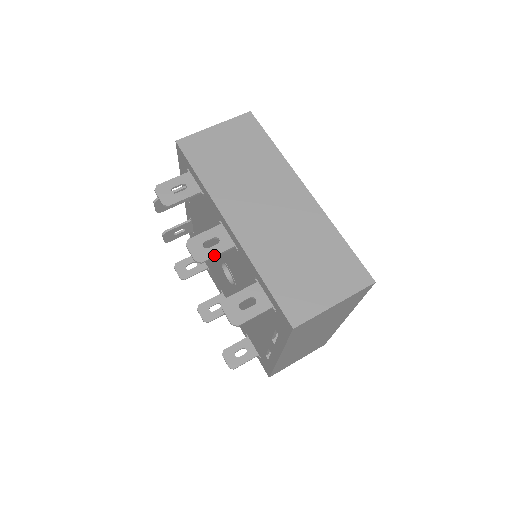
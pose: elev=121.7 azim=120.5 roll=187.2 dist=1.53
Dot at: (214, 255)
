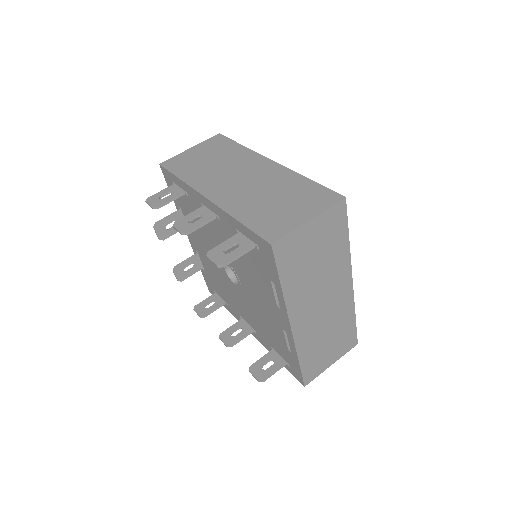
Dot at: (198, 226)
